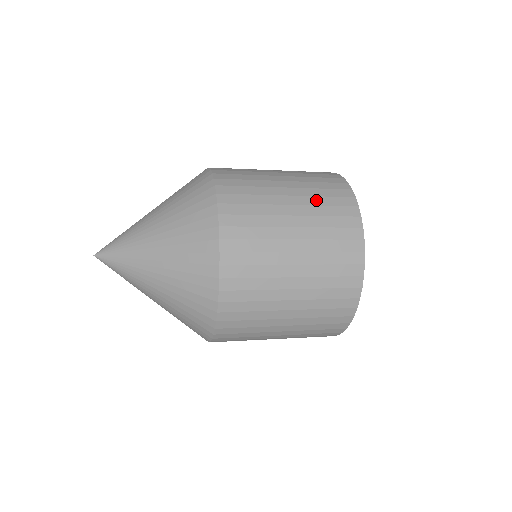
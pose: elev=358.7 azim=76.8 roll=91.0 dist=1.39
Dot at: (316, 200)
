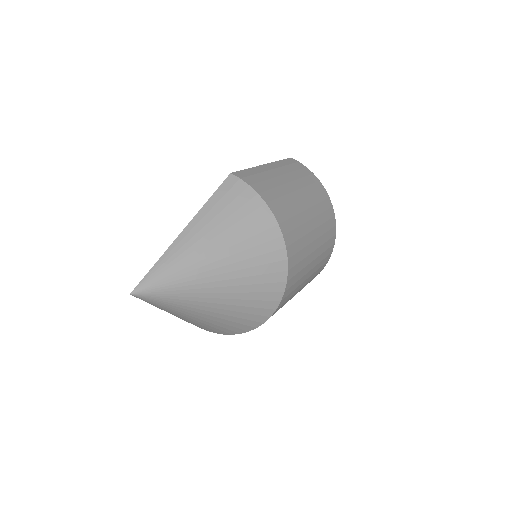
Dot at: (321, 218)
